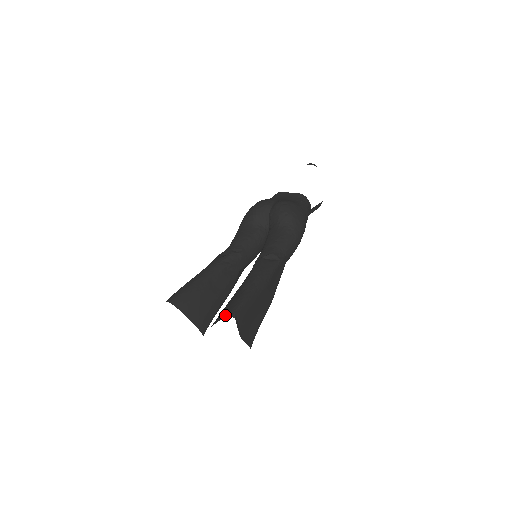
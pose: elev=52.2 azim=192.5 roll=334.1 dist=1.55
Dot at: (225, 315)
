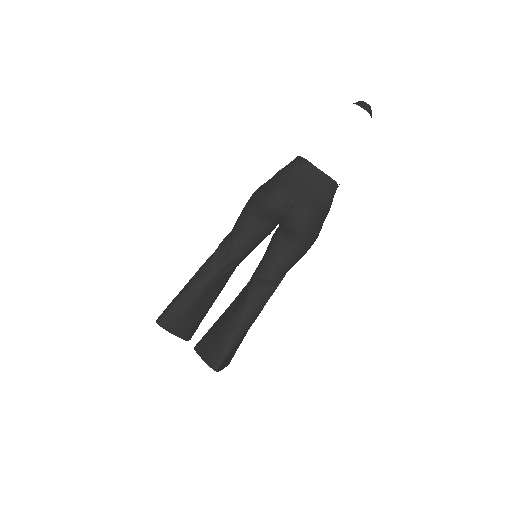
Dot at: (210, 363)
